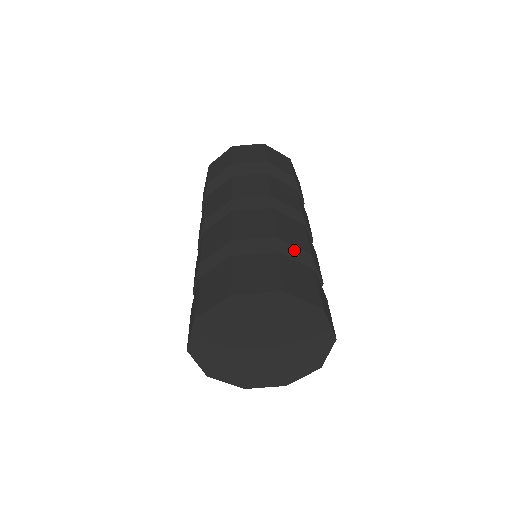
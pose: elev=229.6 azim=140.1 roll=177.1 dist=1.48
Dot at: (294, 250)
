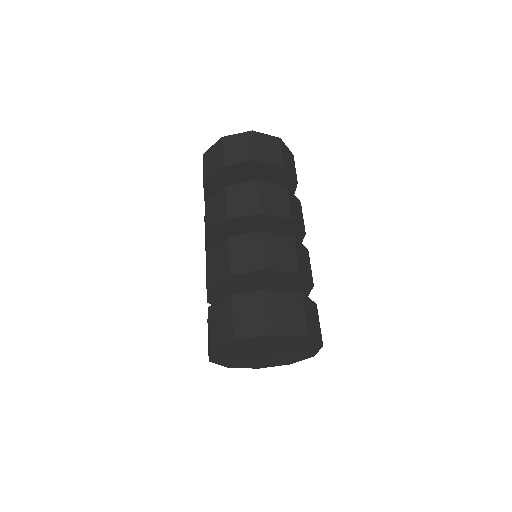
Dot at: (252, 273)
